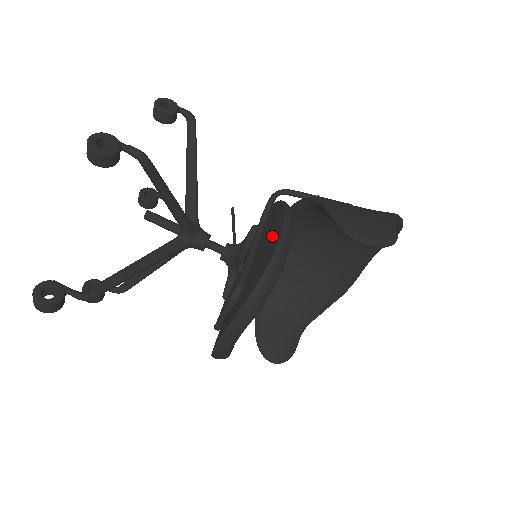
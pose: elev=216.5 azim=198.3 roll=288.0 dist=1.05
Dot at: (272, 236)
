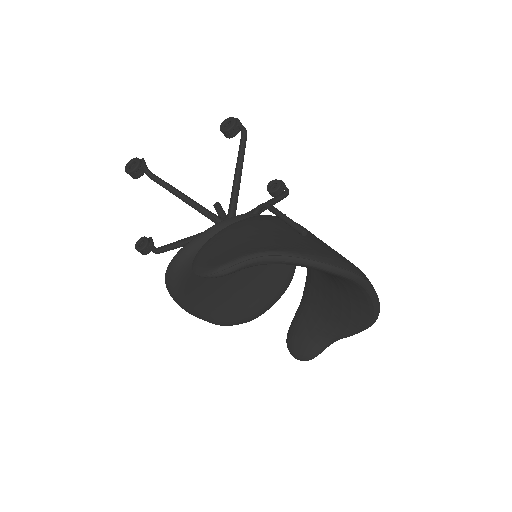
Dot at: occluded
